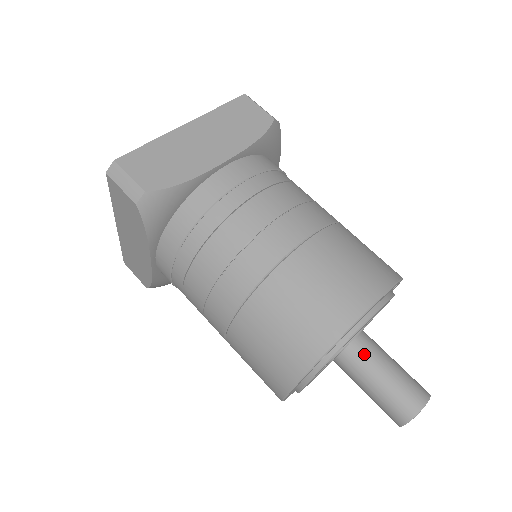
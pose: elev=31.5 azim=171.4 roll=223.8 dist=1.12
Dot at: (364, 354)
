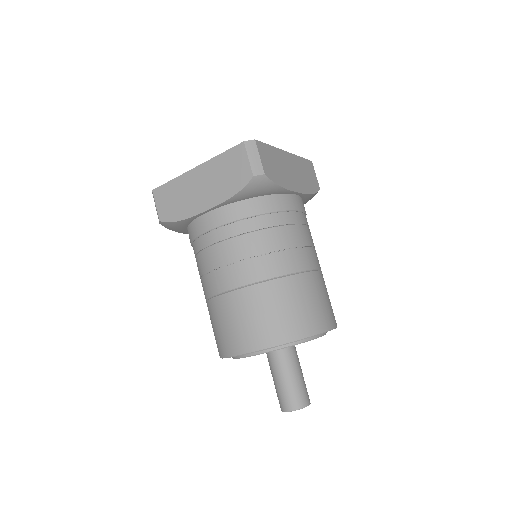
Dot at: (272, 362)
